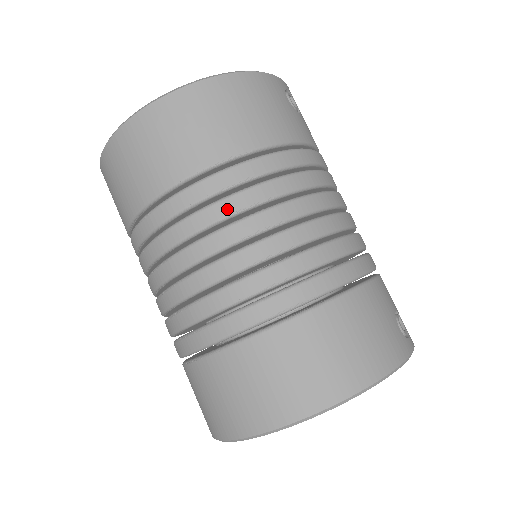
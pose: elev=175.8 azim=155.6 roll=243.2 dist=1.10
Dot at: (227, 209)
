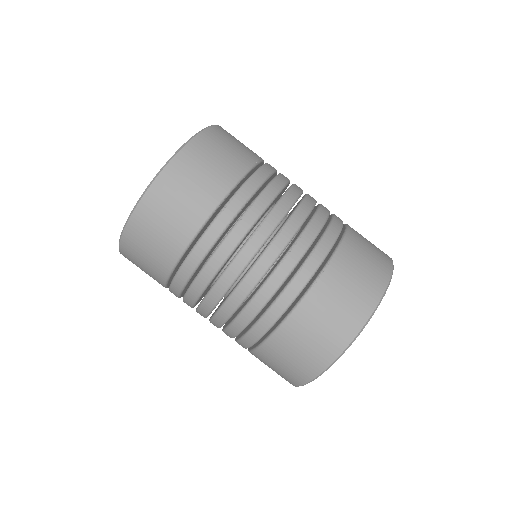
Dot at: (286, 178)
